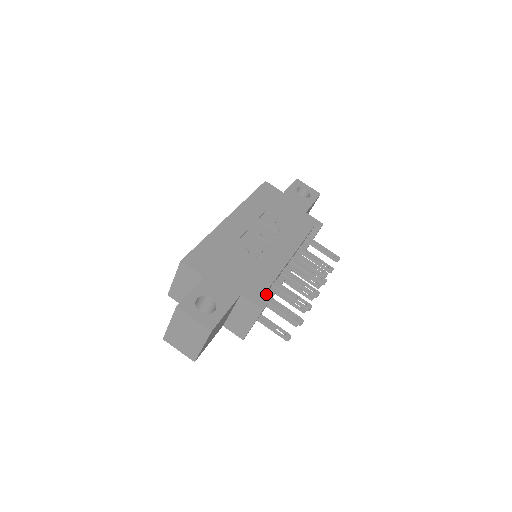
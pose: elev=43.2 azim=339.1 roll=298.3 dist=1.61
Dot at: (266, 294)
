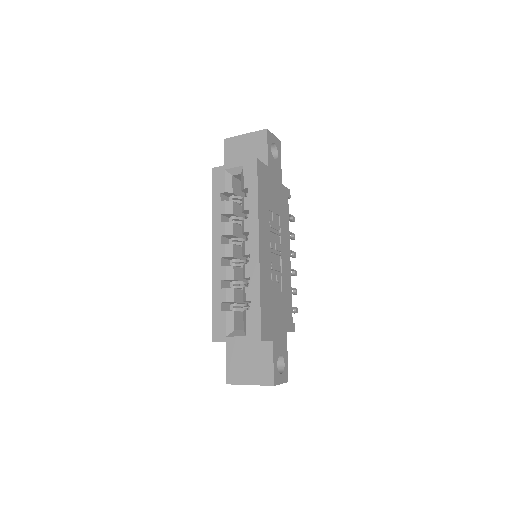
Dot at: occluded
